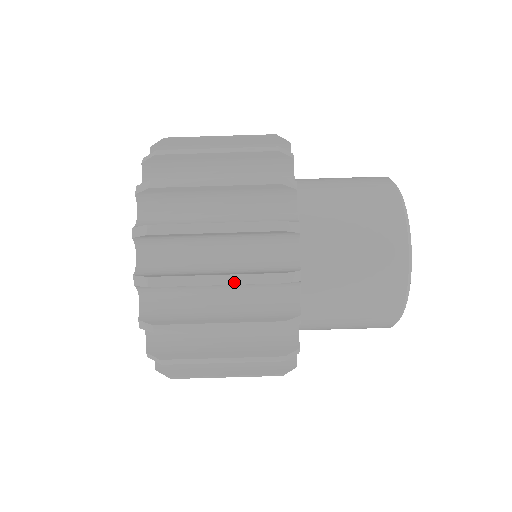
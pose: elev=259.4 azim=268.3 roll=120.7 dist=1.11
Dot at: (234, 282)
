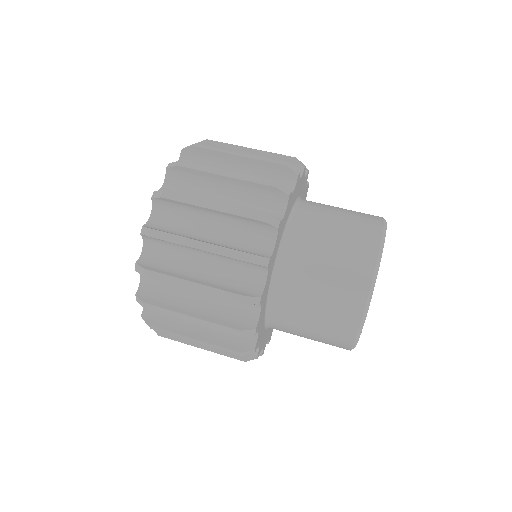
Dot at: (225, 210)
